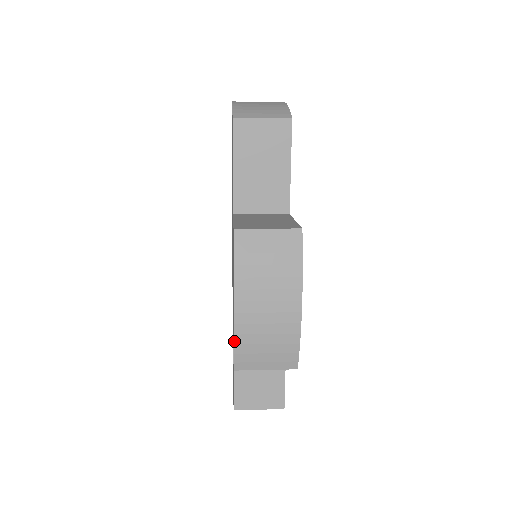
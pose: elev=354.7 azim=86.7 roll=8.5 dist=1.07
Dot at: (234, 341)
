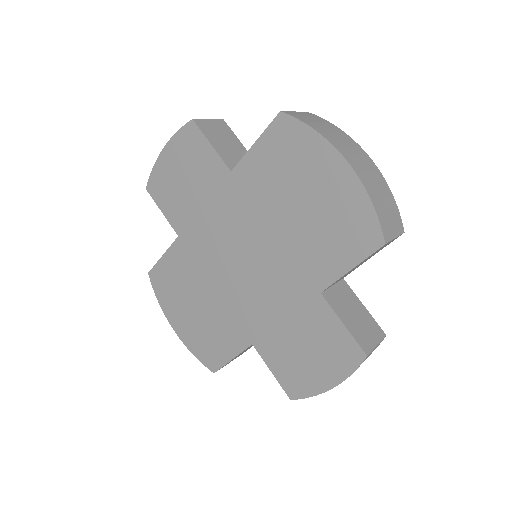
Dot at: occluded
